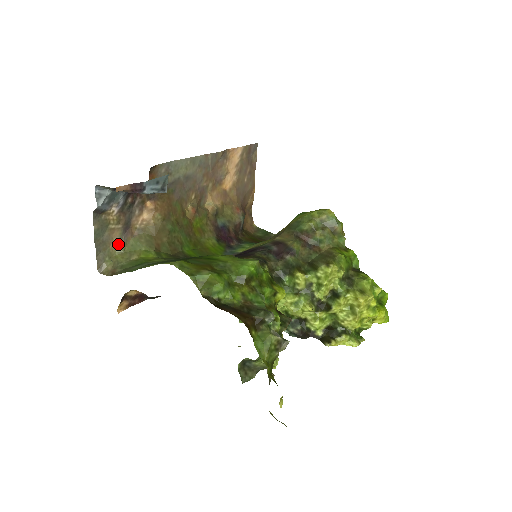
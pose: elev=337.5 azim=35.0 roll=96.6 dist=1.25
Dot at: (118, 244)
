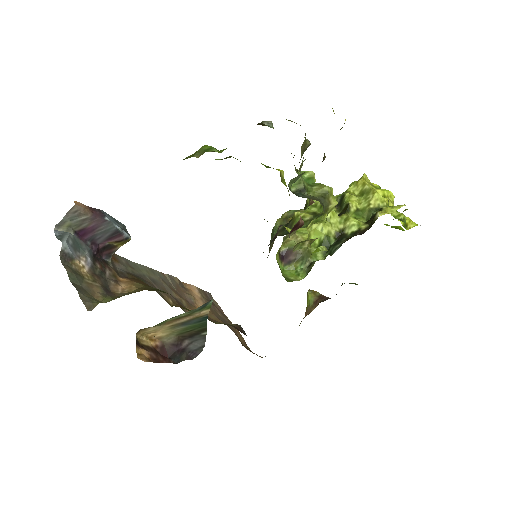
Dot at: (103, 297)
